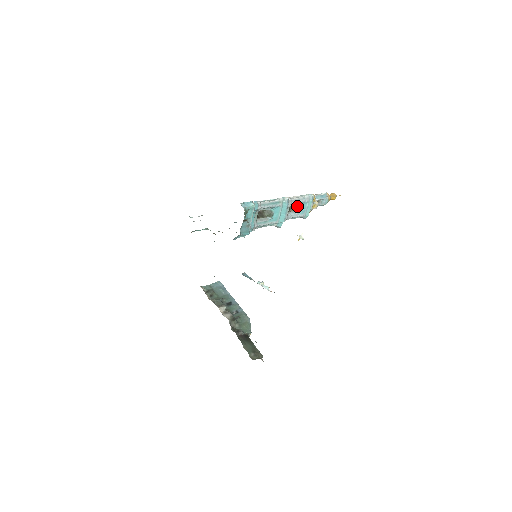
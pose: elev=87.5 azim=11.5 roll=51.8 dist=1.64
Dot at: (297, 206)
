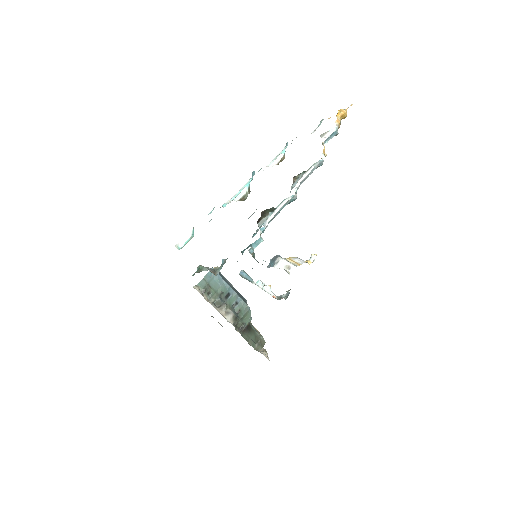
Dot at: (302, 172)
